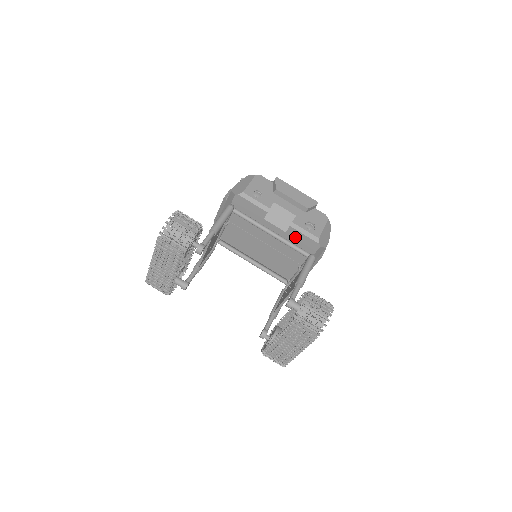
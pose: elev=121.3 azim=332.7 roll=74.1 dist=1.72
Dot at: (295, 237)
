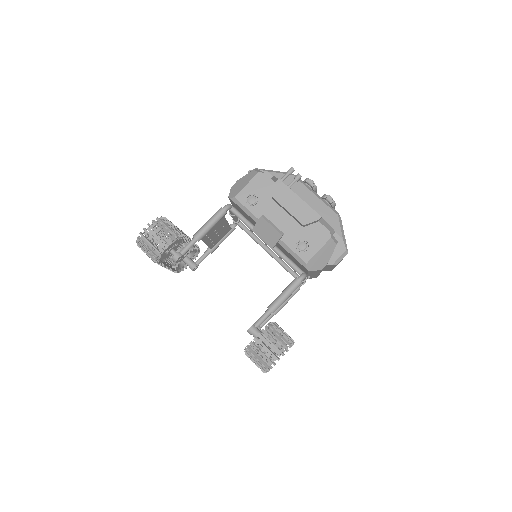
Dot at: (287, 252)
